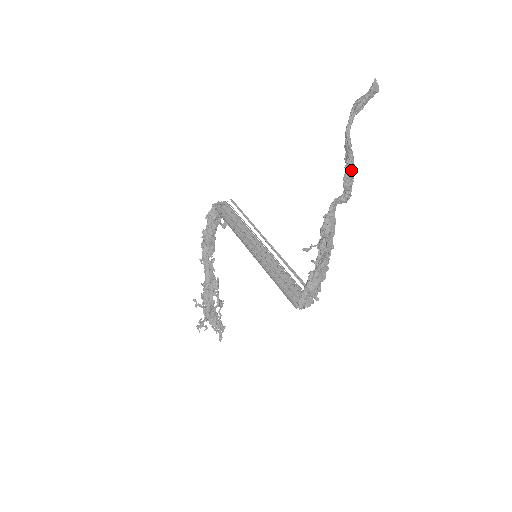
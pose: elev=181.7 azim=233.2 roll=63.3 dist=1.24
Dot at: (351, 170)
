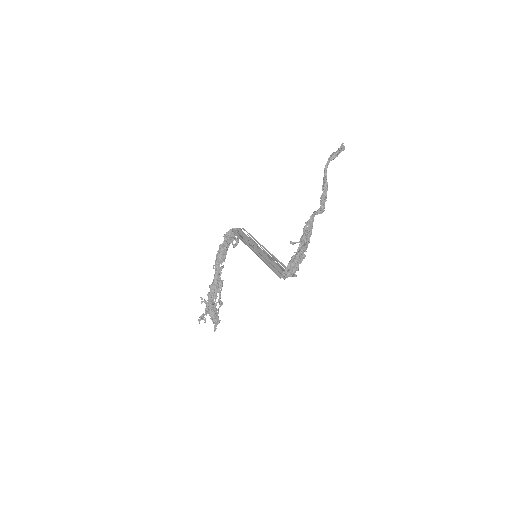
Dot at: (326, 192)
